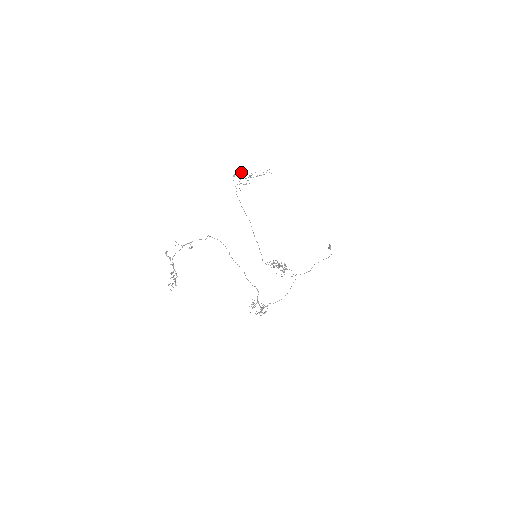
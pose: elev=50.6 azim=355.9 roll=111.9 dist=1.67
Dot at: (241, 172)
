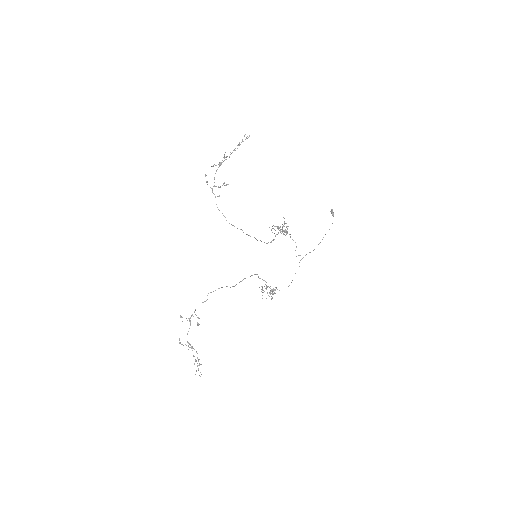
Dot at: (212, 166)
